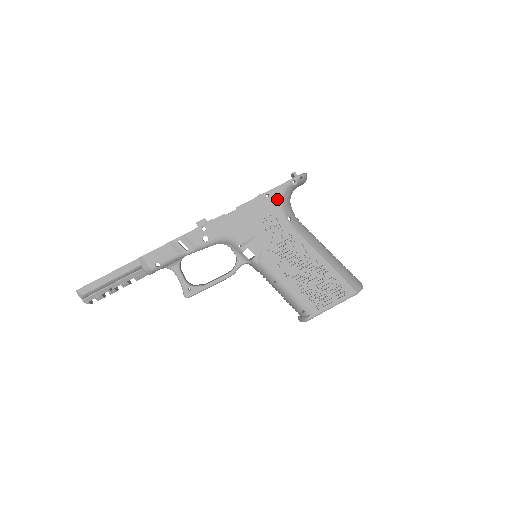
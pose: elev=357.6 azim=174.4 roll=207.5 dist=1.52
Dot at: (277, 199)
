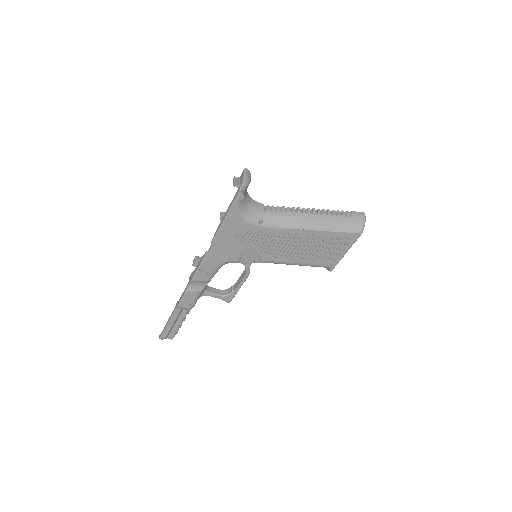
Dot at: (238, 218)
